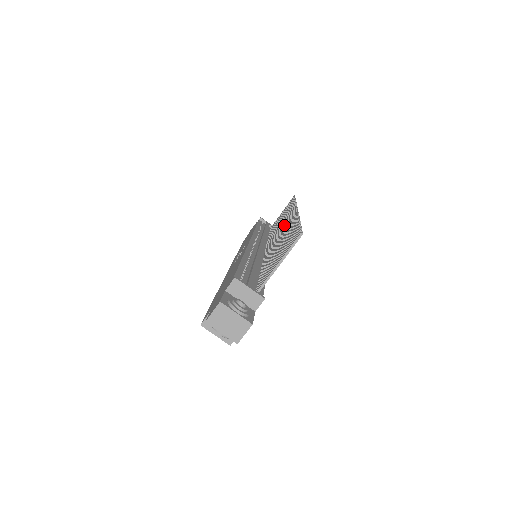
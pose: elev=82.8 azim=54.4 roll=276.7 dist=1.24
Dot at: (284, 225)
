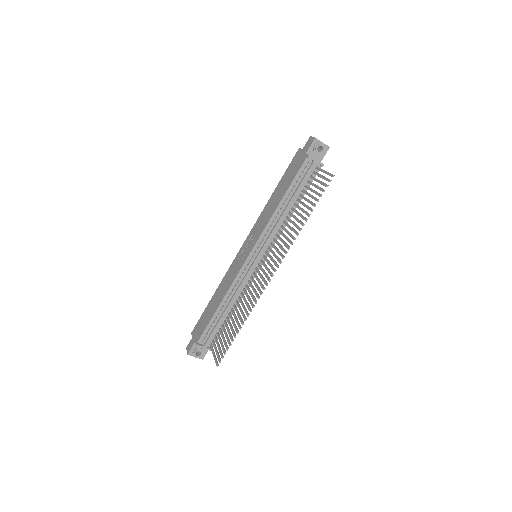
Dot at: occluded
